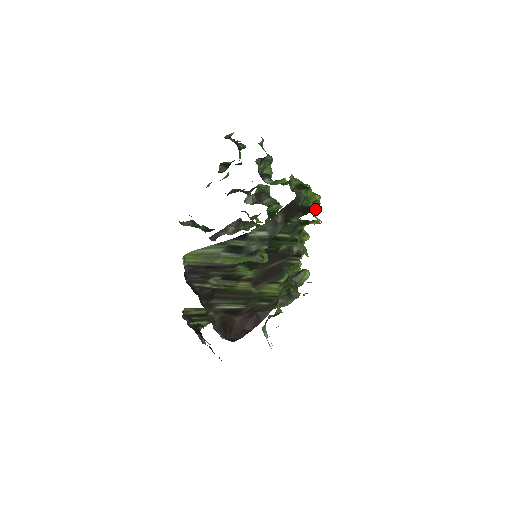
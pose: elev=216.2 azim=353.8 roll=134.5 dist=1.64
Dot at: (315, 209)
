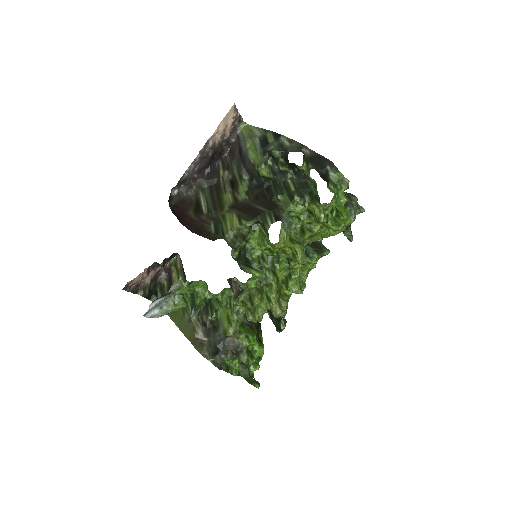
Dot at: (331, 191)
